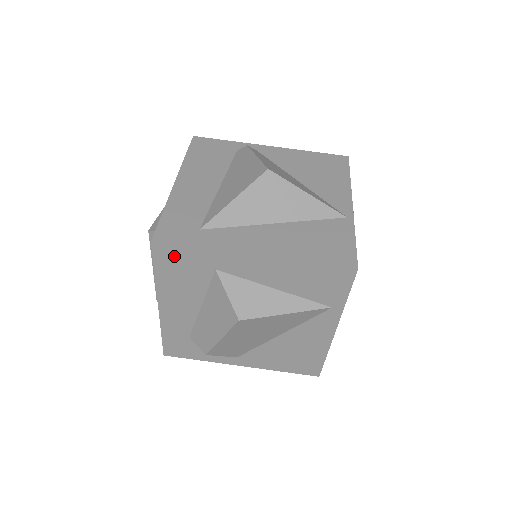
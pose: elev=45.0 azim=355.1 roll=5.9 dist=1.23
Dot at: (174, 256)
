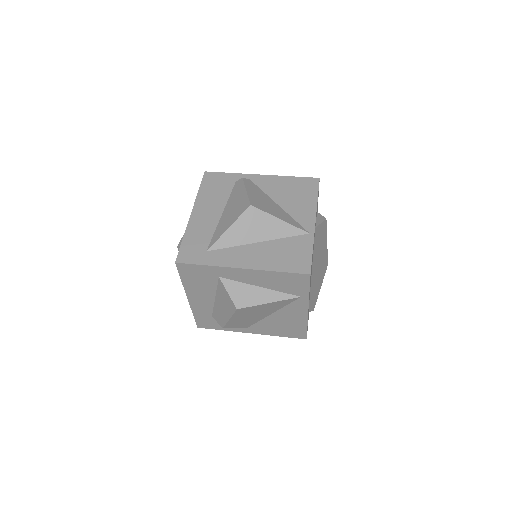
Dot at: (191, 270)
